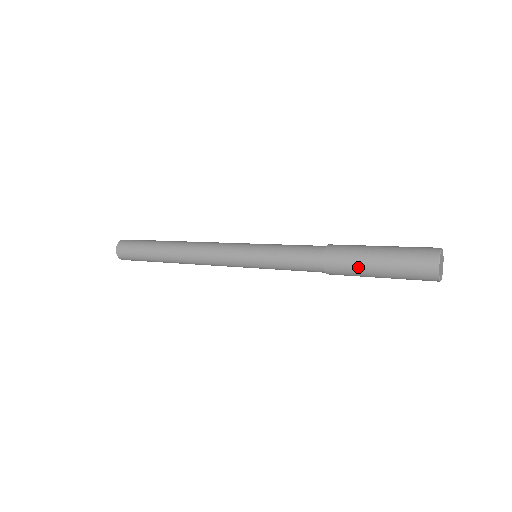
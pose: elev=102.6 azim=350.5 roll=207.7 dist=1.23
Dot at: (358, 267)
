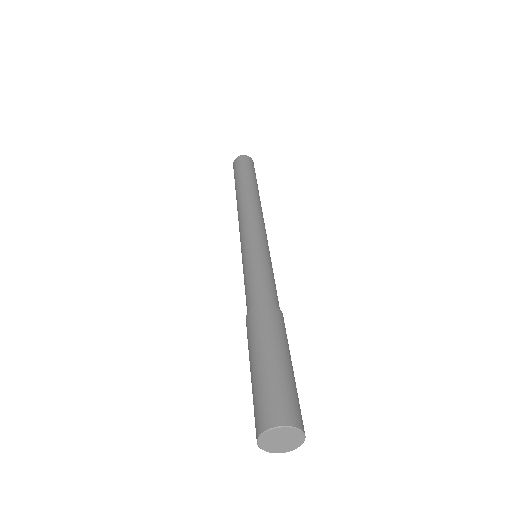
Dot at: occluded
